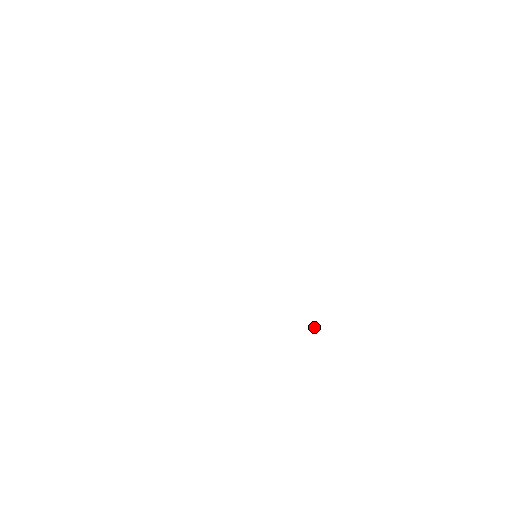
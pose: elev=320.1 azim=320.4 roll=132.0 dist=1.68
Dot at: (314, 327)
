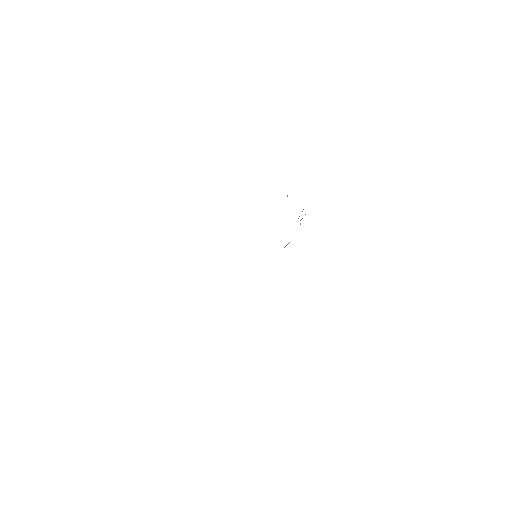
Dot at: occluded
